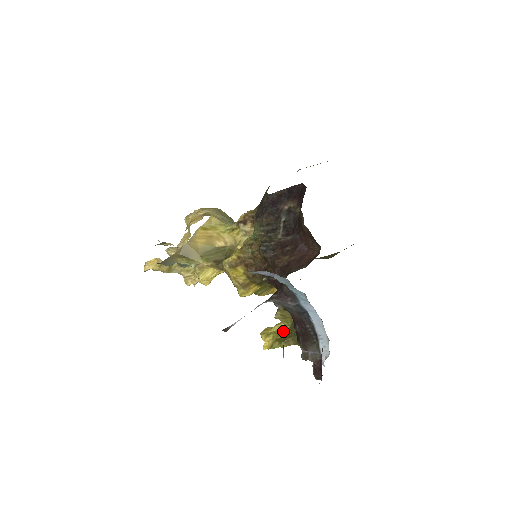
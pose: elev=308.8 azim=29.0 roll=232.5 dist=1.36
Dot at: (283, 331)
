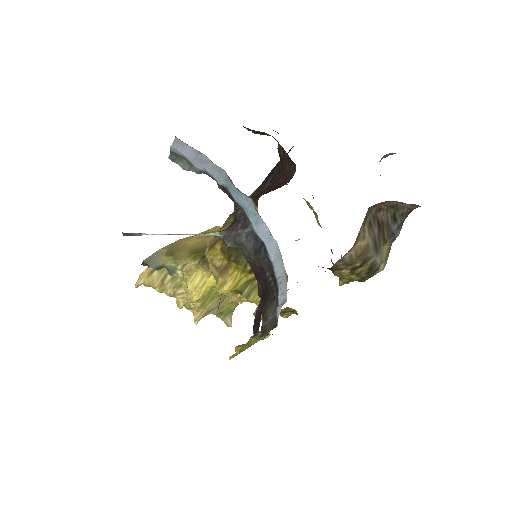
Dot at: (265, 338)
